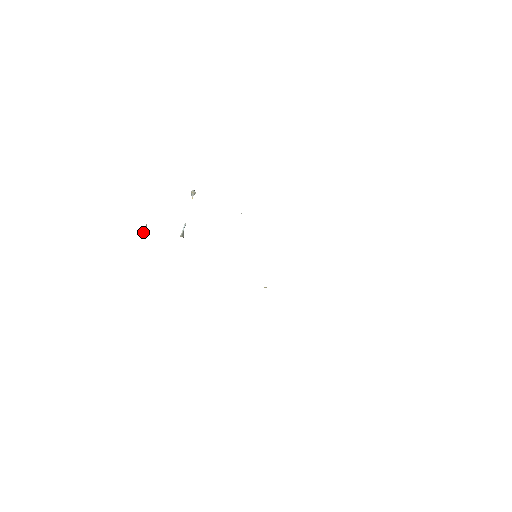
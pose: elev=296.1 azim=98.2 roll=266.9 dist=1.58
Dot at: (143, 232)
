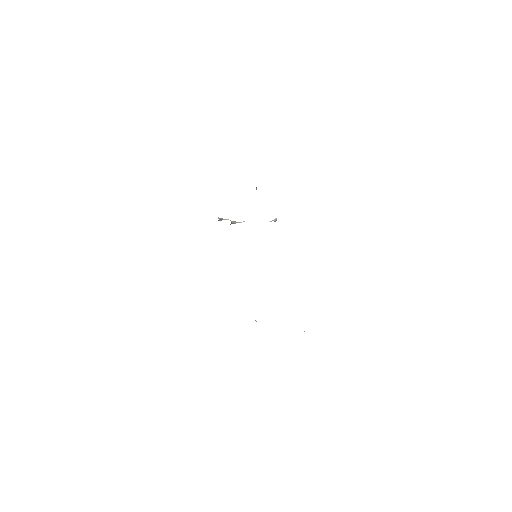
Dot at: (221, 218)
